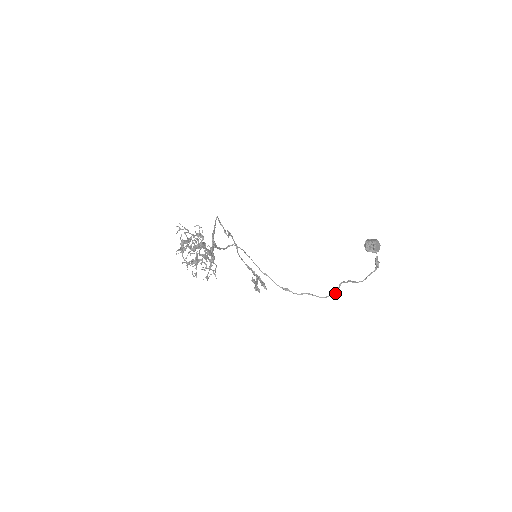
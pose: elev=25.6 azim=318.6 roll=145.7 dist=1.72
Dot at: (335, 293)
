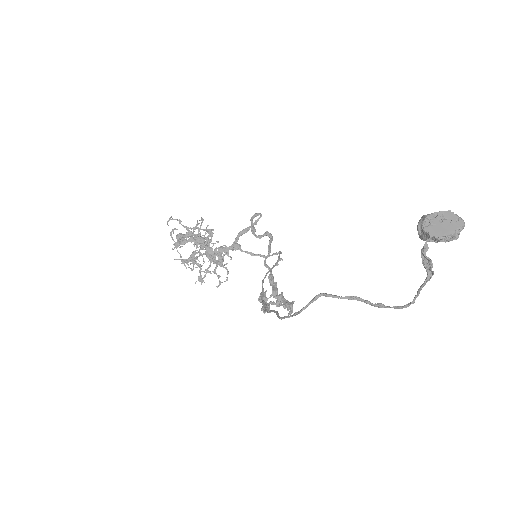
Dot at: (299, 312)
